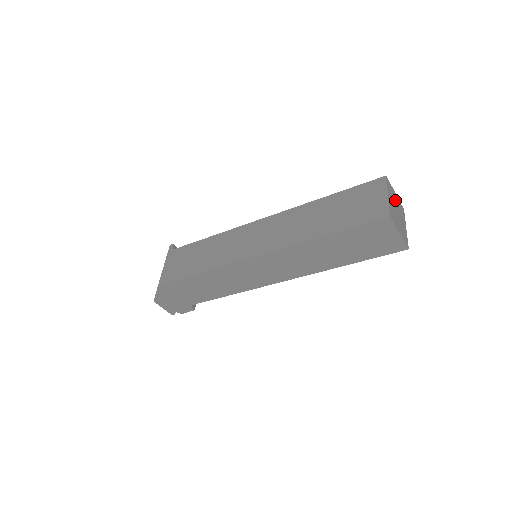
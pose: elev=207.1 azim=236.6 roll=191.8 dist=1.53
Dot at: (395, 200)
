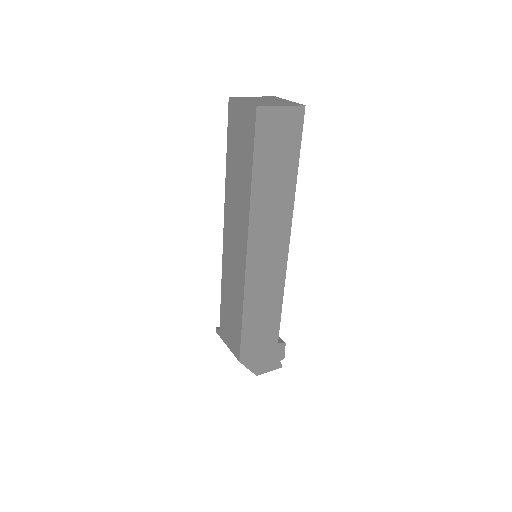
Dot at: (256, 99)
